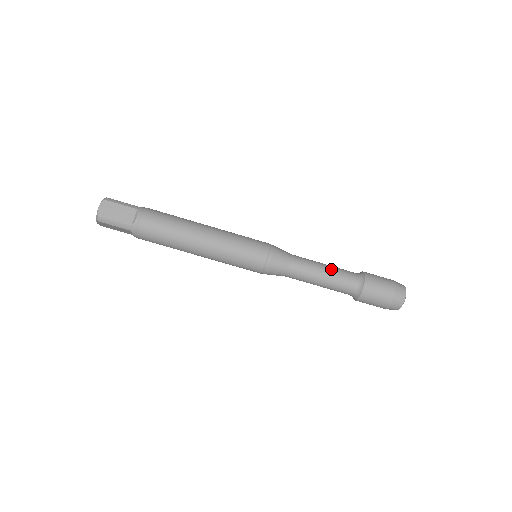
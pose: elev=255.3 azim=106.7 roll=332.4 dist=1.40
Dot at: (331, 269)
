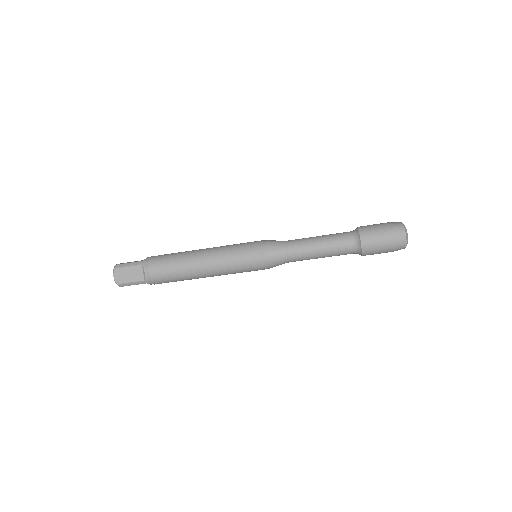
Dot at: (325, 241)
